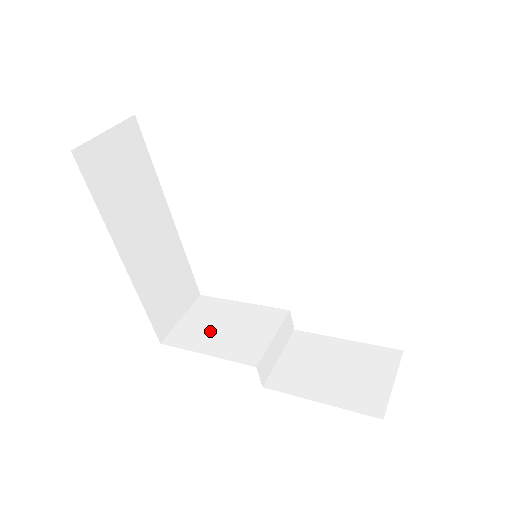
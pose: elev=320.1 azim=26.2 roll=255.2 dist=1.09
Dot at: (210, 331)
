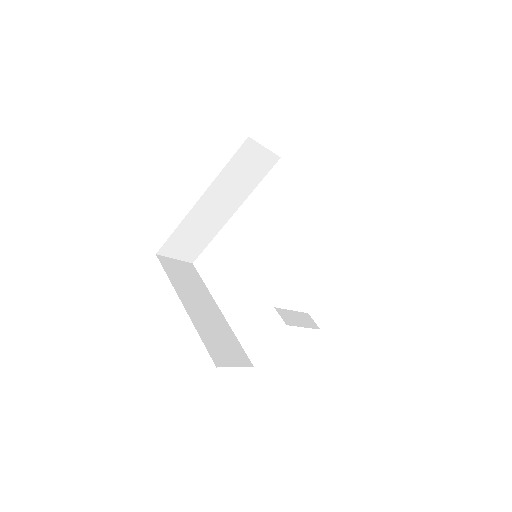
Dot at: occluded
